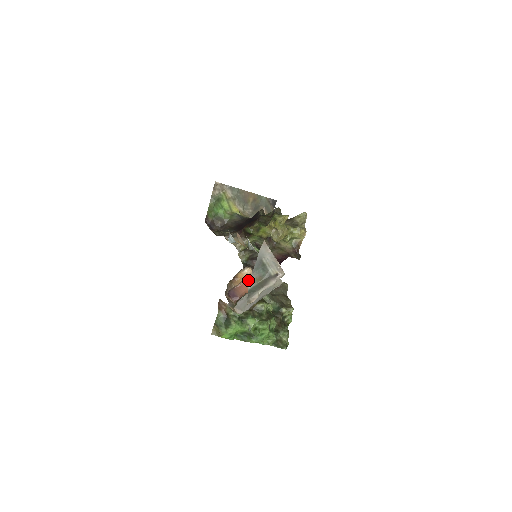
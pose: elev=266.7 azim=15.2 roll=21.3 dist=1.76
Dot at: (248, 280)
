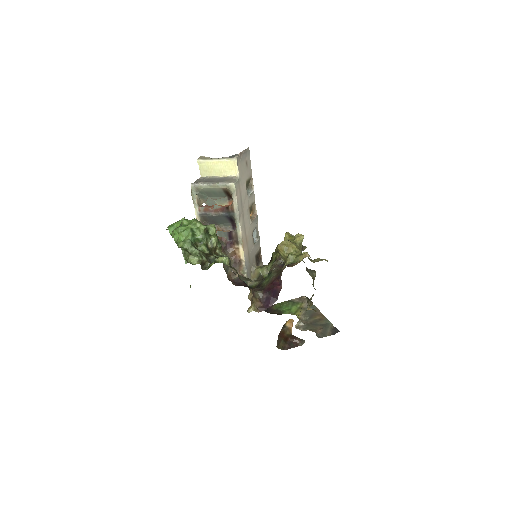
Dot at: occluded
